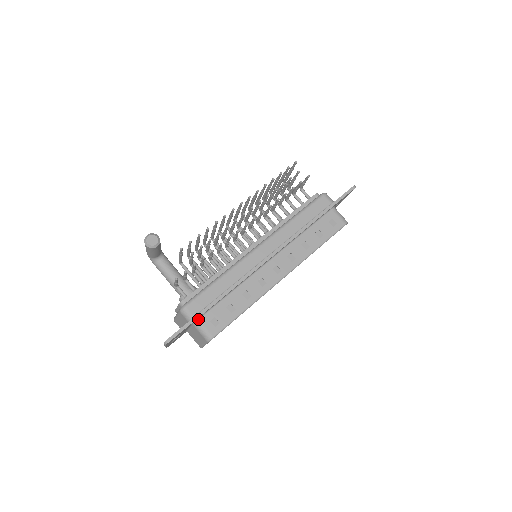
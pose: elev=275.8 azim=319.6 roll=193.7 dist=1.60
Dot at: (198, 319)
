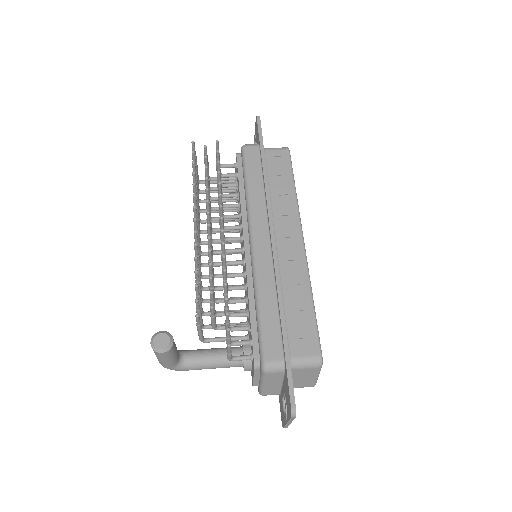
Dot at: occluded
